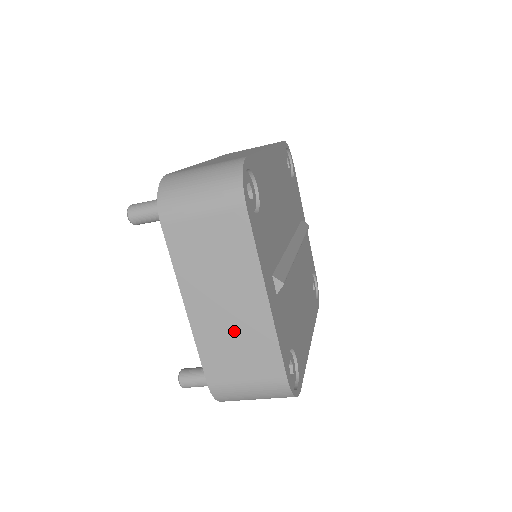
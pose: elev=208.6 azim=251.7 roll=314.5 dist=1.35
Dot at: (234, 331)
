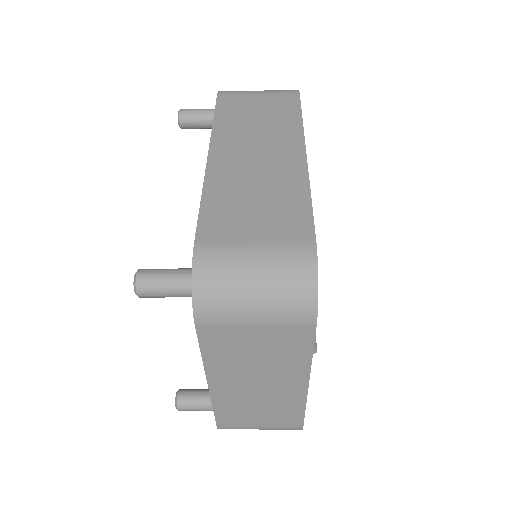
Dot at: (260, 401)
